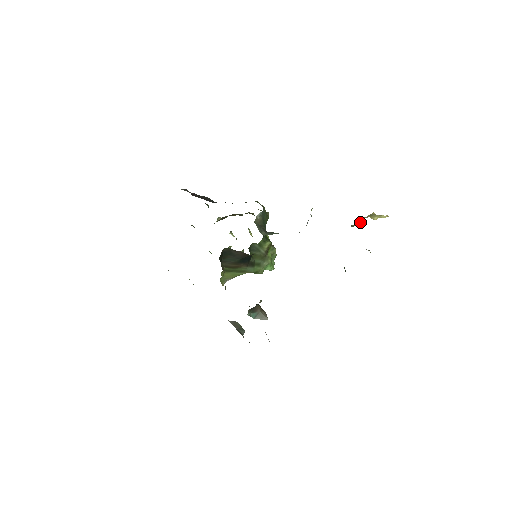
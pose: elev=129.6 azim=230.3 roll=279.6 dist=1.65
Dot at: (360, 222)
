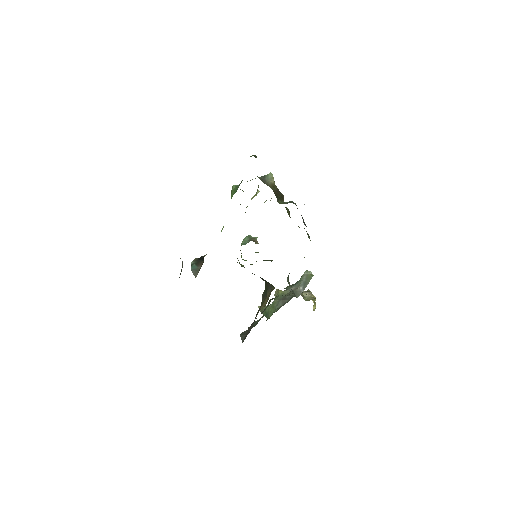
Dot at: (306, 295)
